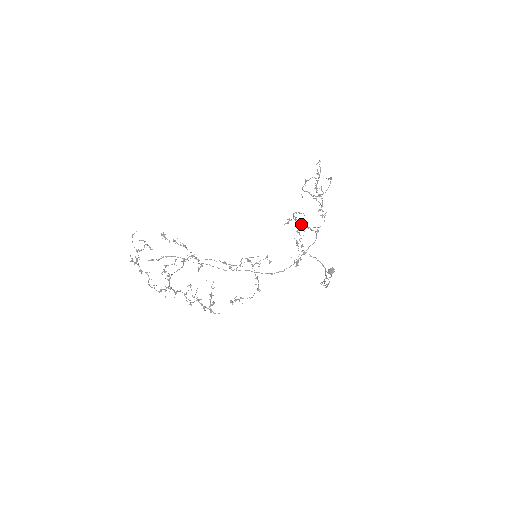
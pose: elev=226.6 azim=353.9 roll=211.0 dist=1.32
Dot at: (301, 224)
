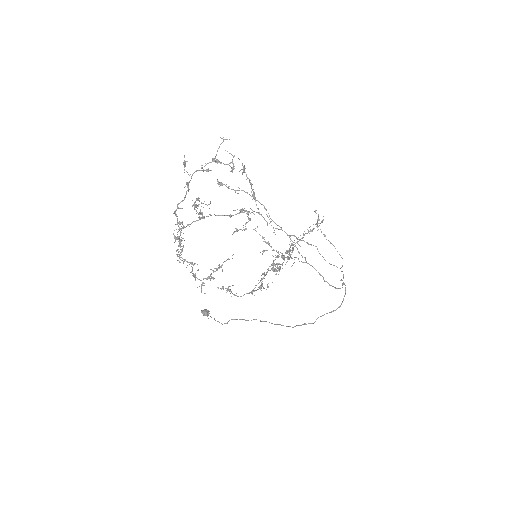
Dot at: occluded
